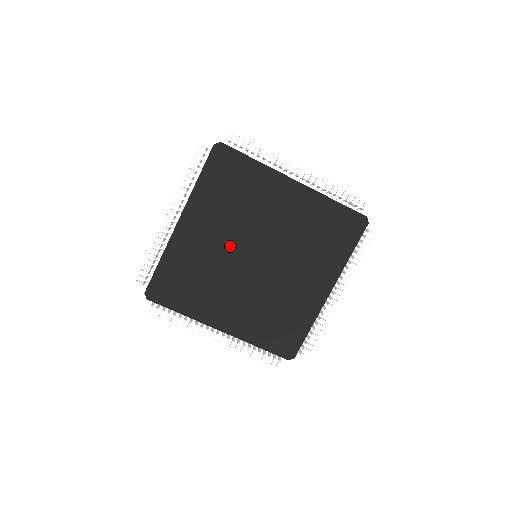
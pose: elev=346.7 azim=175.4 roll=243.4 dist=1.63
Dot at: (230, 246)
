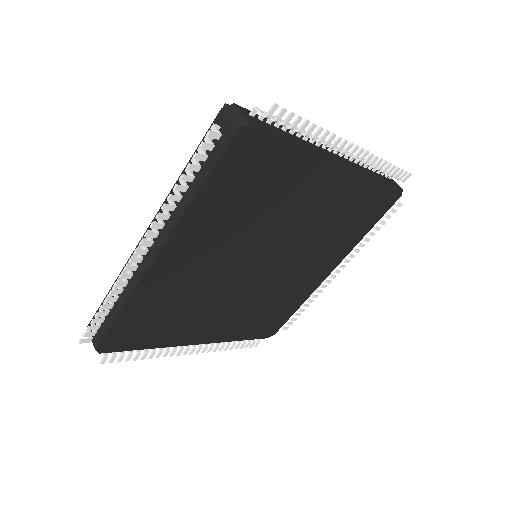
Dot at: (231, 263)
